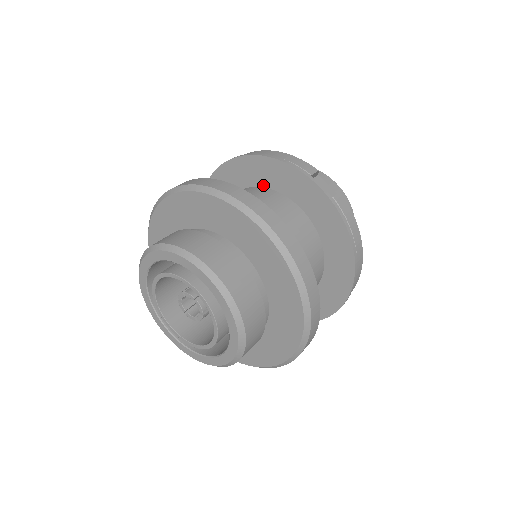
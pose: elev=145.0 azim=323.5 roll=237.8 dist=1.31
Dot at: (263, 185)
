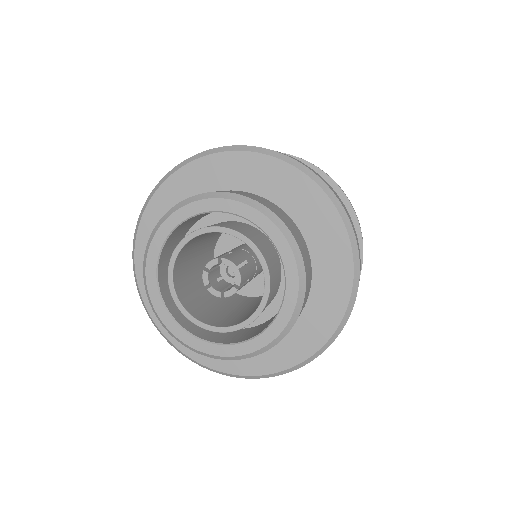
Dot at: occluded
